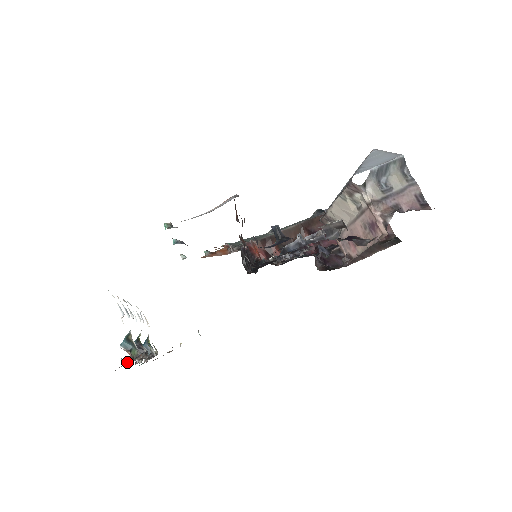
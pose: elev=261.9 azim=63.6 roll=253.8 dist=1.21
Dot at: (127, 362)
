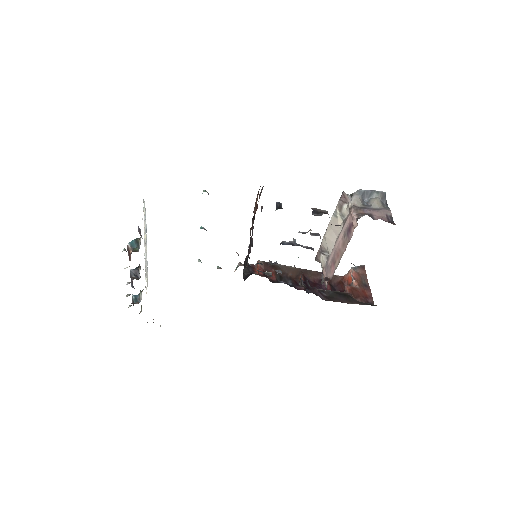
Dot at: occluded
